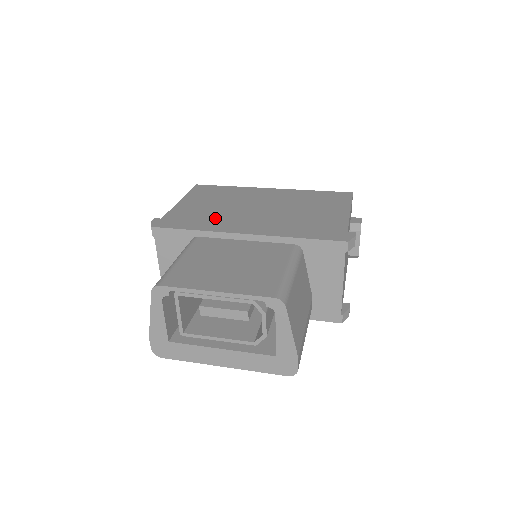
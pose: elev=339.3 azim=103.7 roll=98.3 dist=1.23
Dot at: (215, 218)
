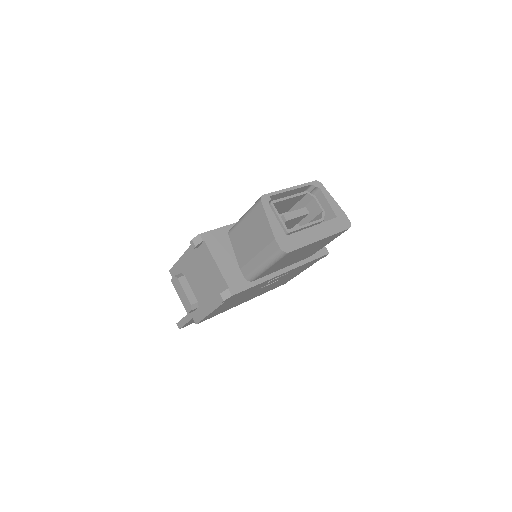
Dot at: occluded
